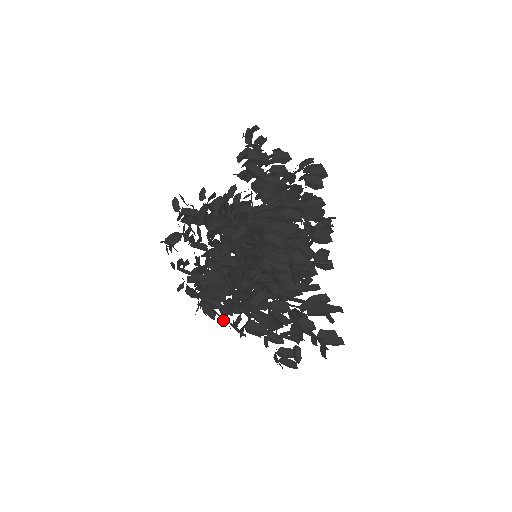
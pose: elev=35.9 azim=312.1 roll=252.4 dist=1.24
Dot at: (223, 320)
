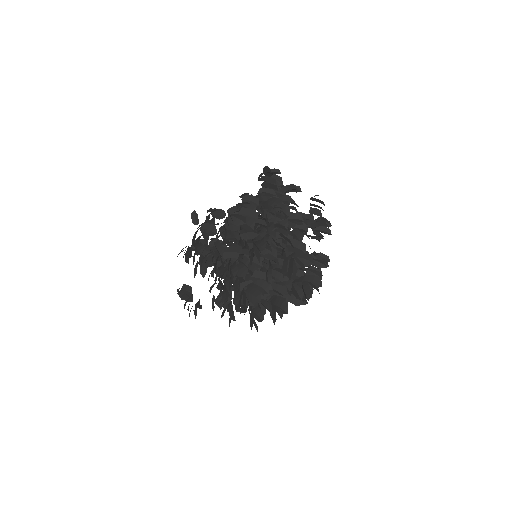
Dot at: occluded
